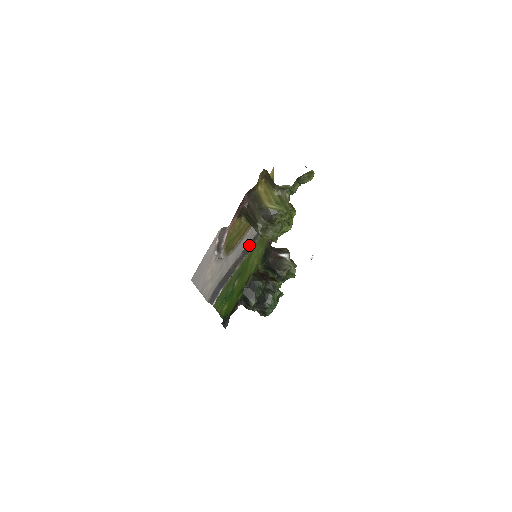
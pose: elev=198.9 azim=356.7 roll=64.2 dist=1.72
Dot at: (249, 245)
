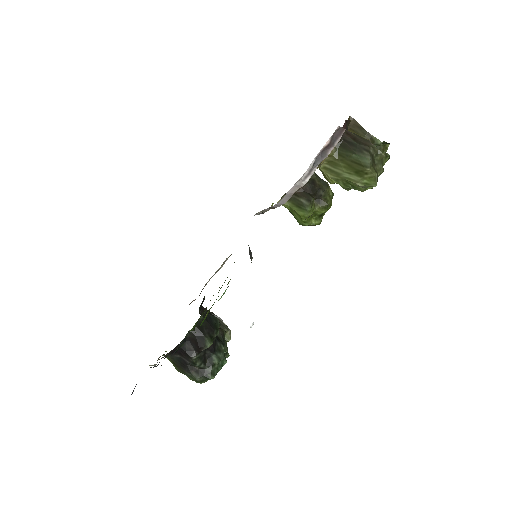
Dot at: occluded
